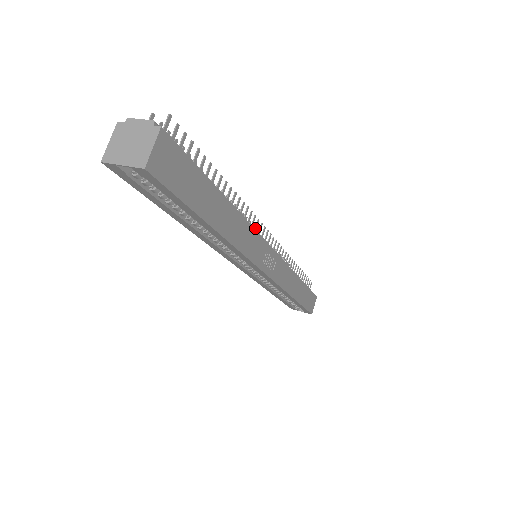
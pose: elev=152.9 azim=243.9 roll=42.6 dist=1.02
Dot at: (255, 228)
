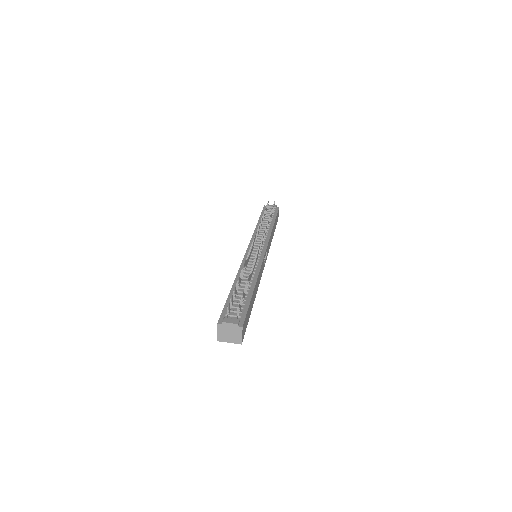
Dot at: (257, 256)
